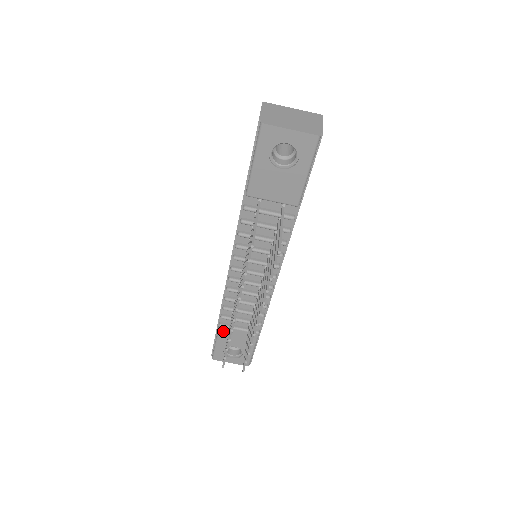
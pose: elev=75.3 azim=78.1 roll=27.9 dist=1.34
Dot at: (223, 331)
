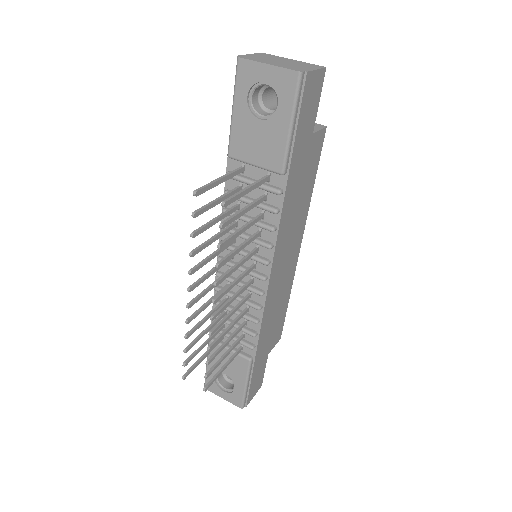
Dot at: occluded
